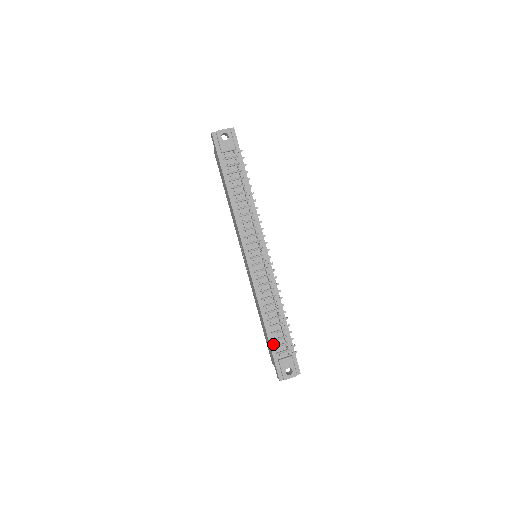
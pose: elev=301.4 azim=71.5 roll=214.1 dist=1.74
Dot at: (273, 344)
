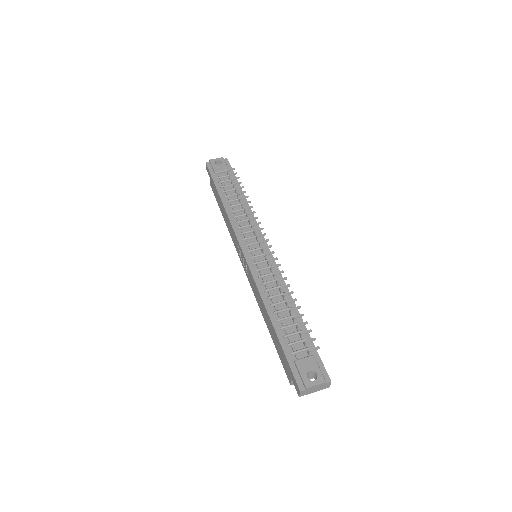
Dot at: (284, 342)
